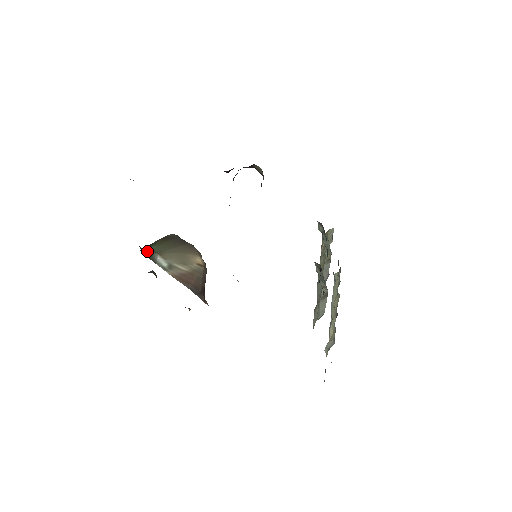
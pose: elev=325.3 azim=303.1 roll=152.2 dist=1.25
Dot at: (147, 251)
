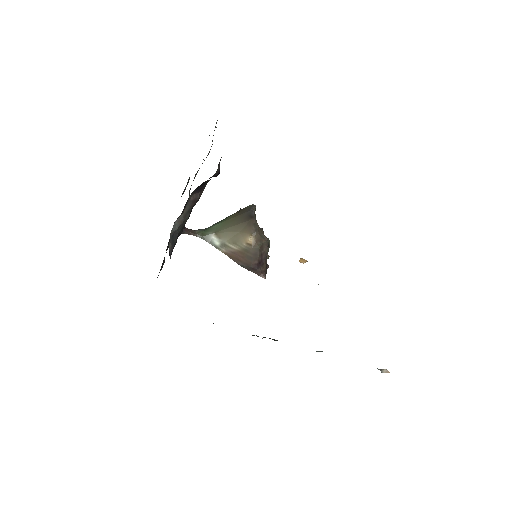
Dot at: (204, 232)
